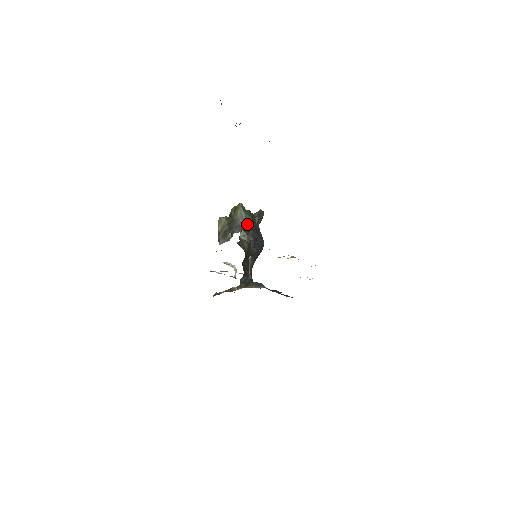
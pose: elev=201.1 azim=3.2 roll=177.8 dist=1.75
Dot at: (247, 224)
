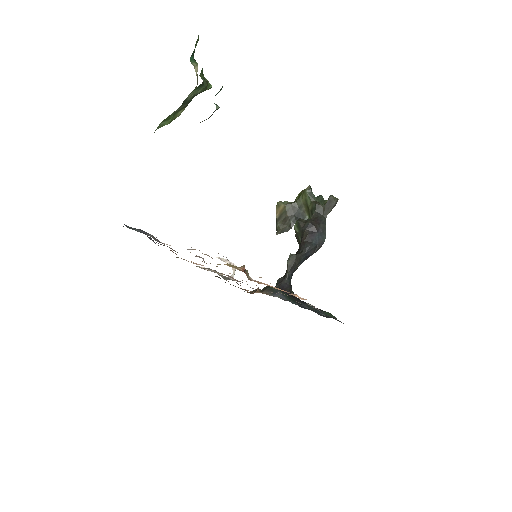
Dot at: (311, 213)
